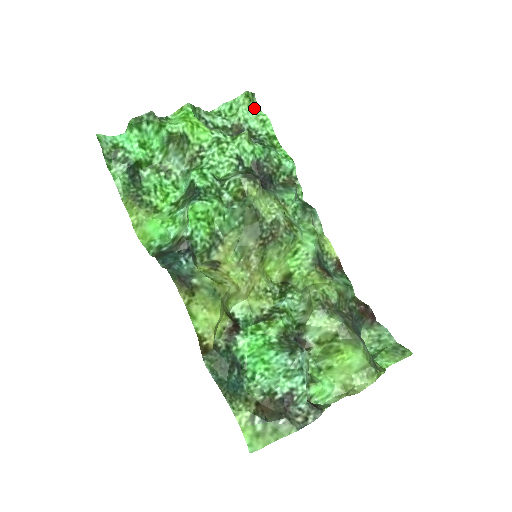
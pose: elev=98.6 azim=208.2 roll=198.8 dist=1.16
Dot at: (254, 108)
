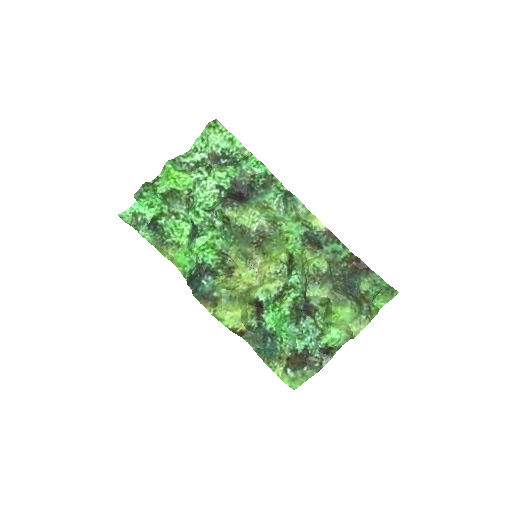
Dot at: (220, 131)
